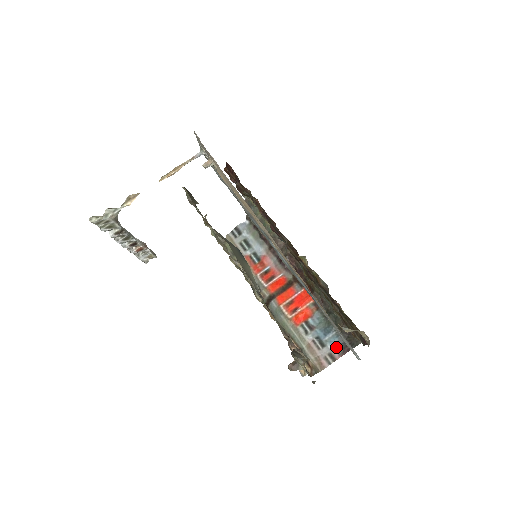
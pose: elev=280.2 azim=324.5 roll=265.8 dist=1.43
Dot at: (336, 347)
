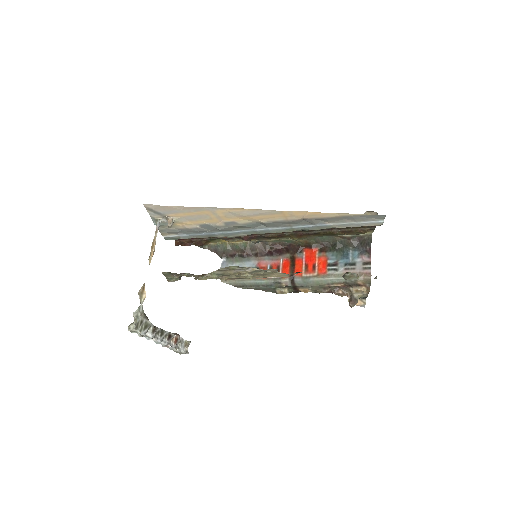
Dot at: (362, 256)
